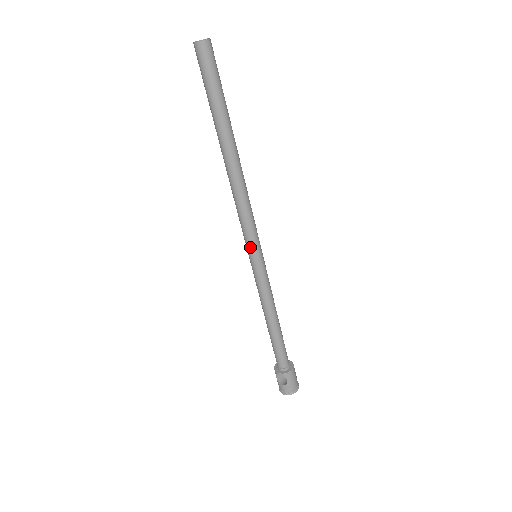
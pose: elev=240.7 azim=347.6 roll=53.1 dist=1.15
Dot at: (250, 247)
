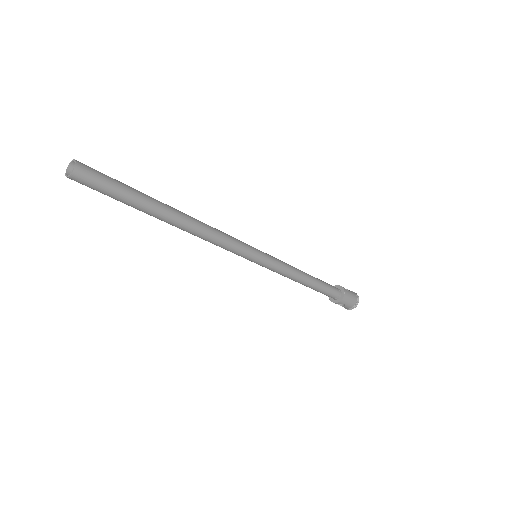
Dot at: (245, 258)
